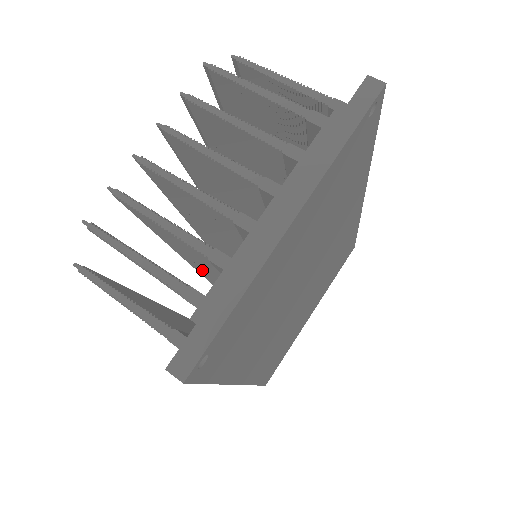
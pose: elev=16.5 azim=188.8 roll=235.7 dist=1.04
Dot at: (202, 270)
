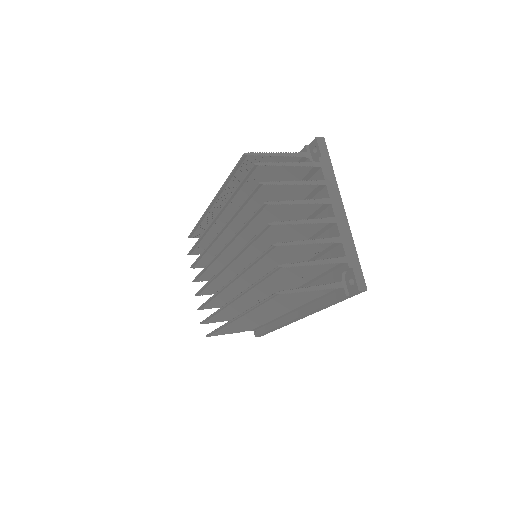
Dot at: (258, 276)
